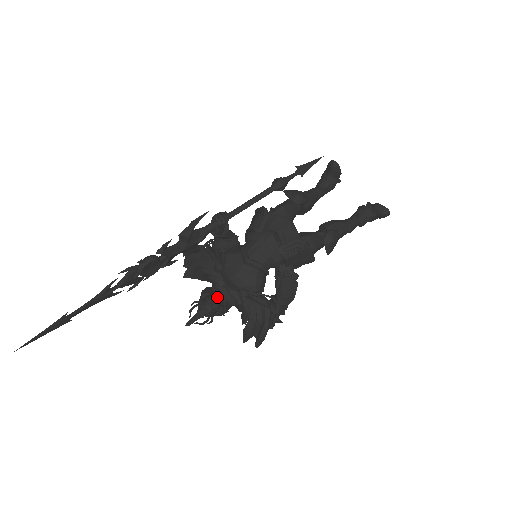
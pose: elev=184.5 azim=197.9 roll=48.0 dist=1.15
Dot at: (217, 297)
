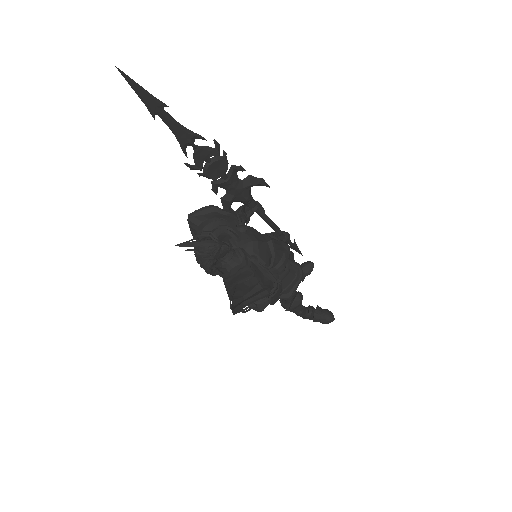
Dot at: (228, 245)
